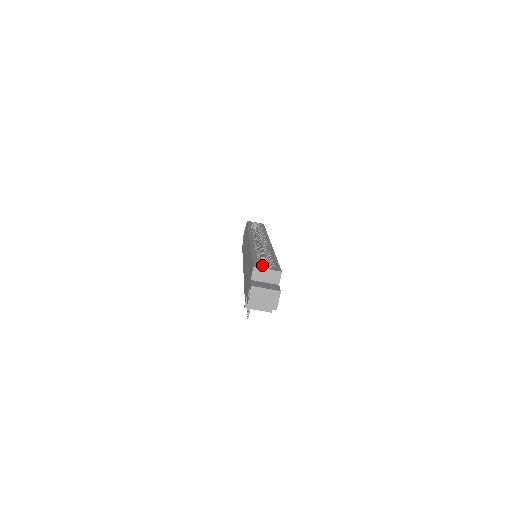
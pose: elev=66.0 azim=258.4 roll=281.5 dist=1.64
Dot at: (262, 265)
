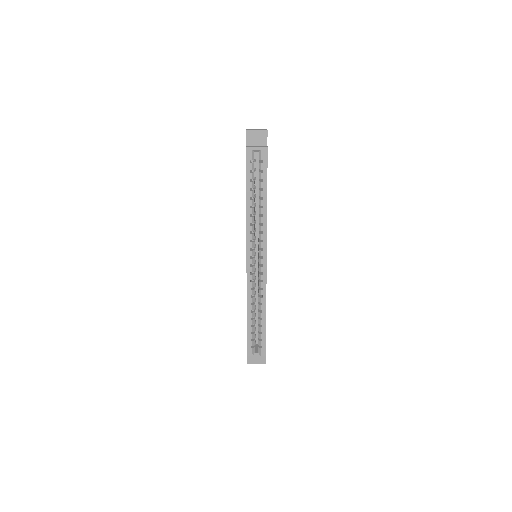
Dot at: (254, 344)
